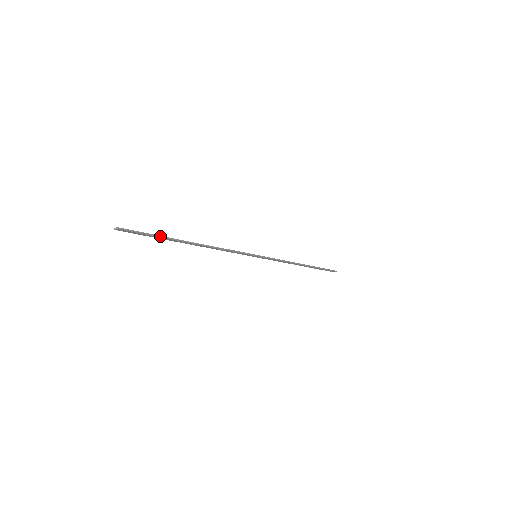
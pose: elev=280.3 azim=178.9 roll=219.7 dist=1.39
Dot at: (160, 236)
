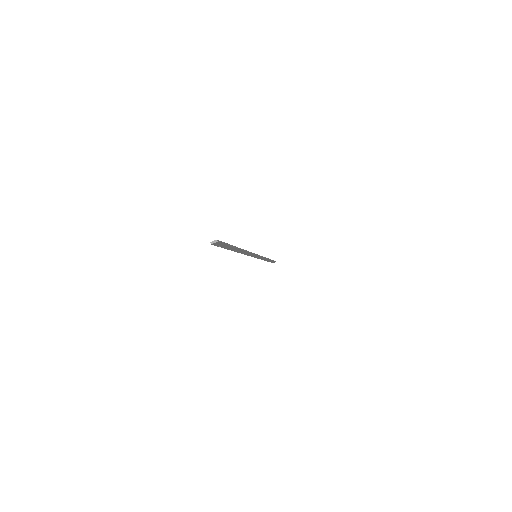
Dot at: (231, 245)
